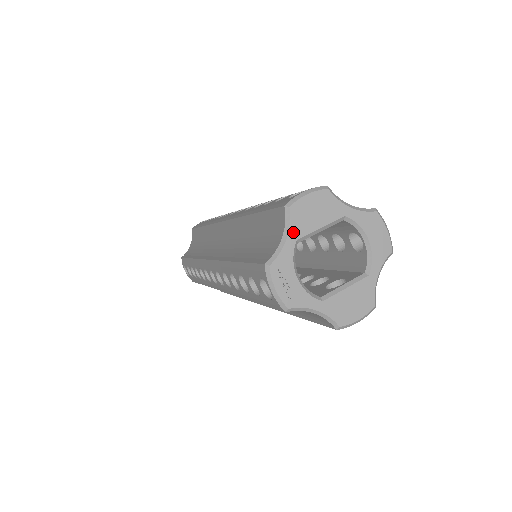
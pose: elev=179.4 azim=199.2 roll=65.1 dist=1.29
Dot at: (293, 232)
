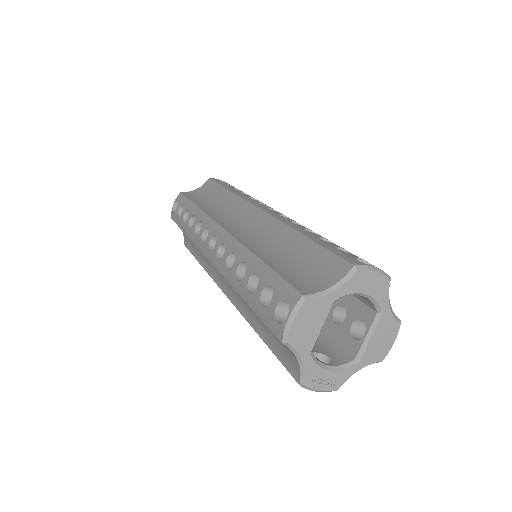
Dot at: (303, 352)
